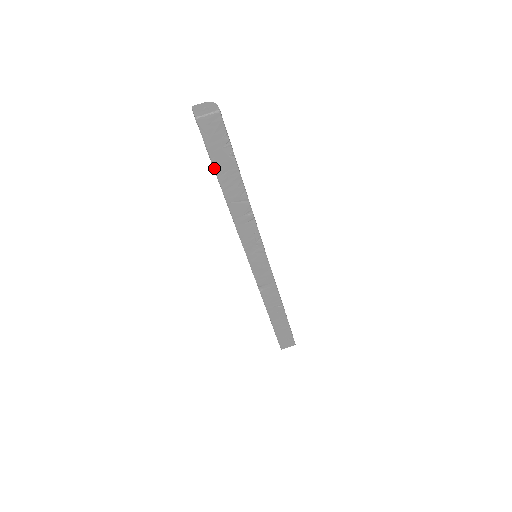
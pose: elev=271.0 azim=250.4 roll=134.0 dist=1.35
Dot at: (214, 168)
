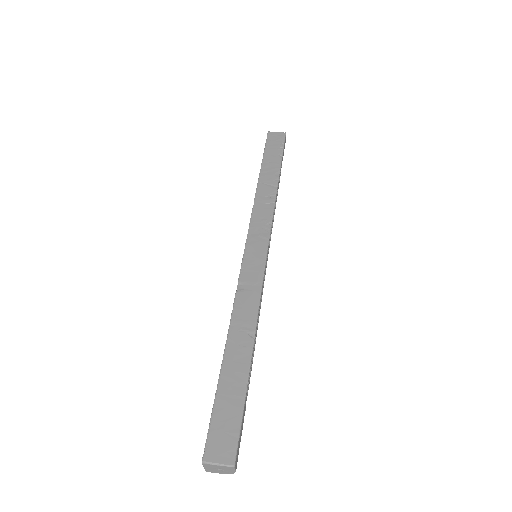
Dot at: (263, 158)
